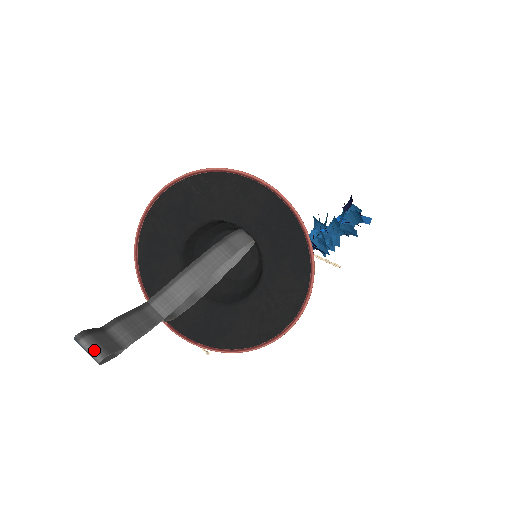
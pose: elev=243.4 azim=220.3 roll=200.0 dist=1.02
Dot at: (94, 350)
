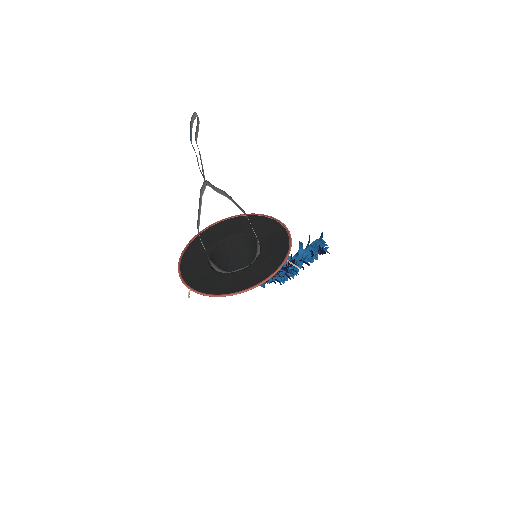
Dot at: (197, 115)
